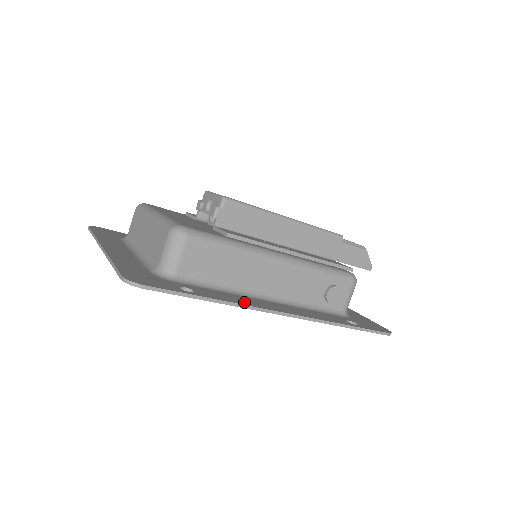
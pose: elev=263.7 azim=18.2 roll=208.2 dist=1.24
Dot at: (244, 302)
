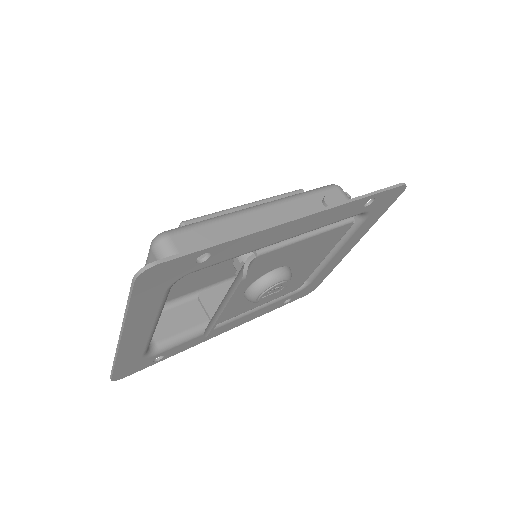
Dot at: (260, 233)
